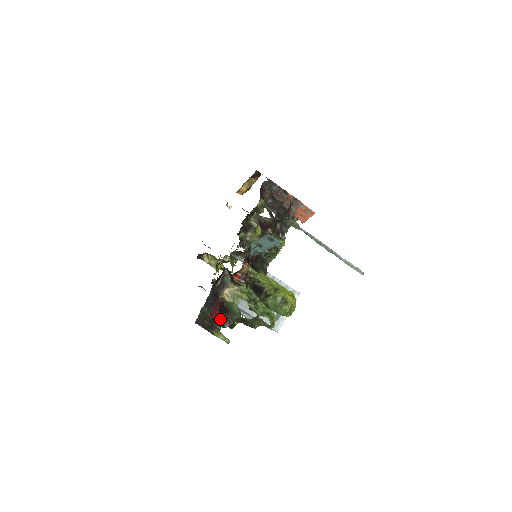
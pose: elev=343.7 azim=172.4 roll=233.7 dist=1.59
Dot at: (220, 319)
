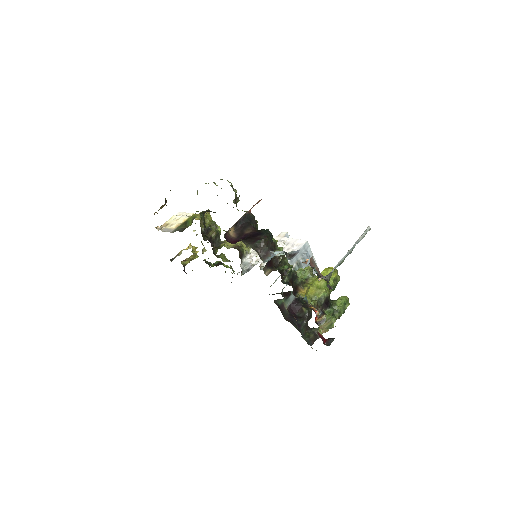
Dot at: (307, 321)
